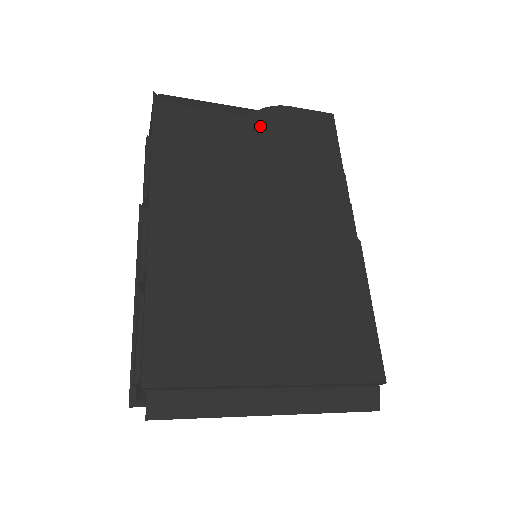
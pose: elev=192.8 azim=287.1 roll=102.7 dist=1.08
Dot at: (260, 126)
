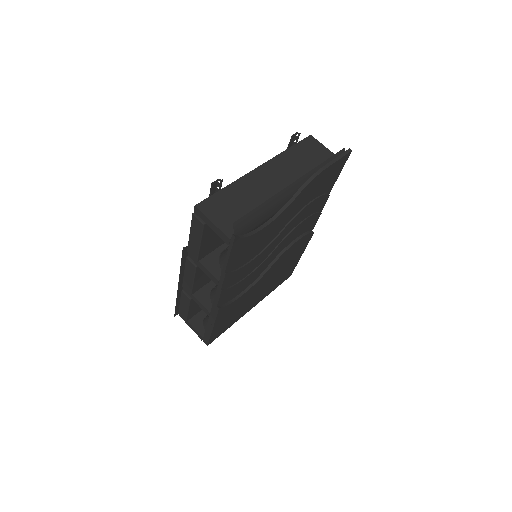
Dot at: (297, 202)
